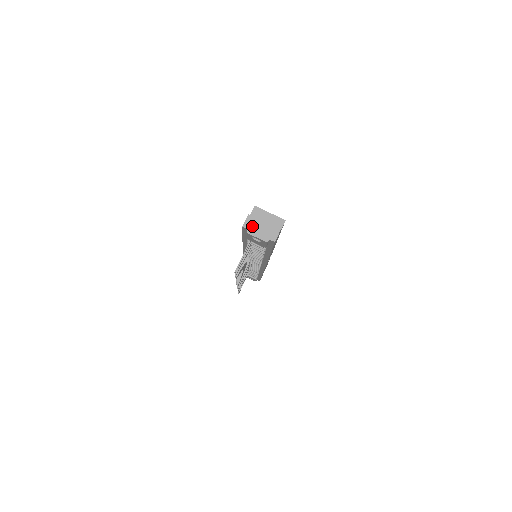
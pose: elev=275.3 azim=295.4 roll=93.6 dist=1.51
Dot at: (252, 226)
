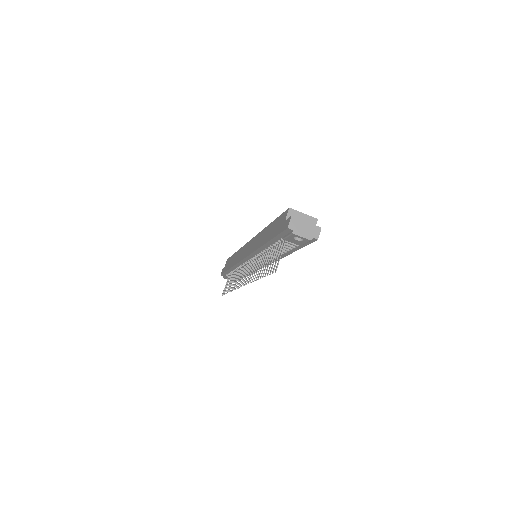
Dot at: (296, 227)
